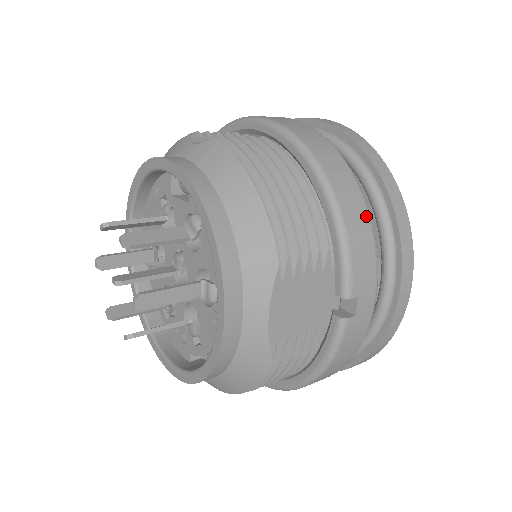
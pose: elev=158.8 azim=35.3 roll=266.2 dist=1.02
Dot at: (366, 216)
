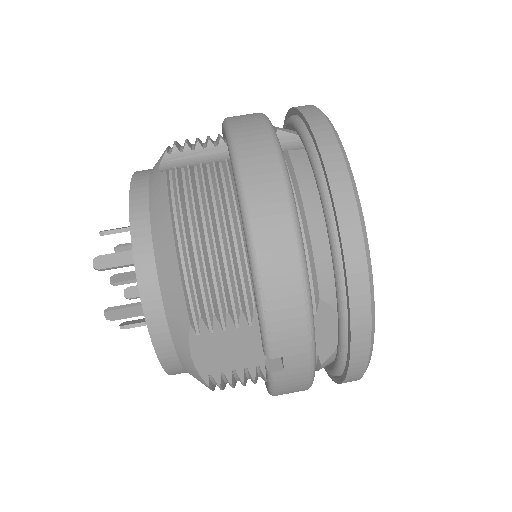
Dot at: (297, 281)
